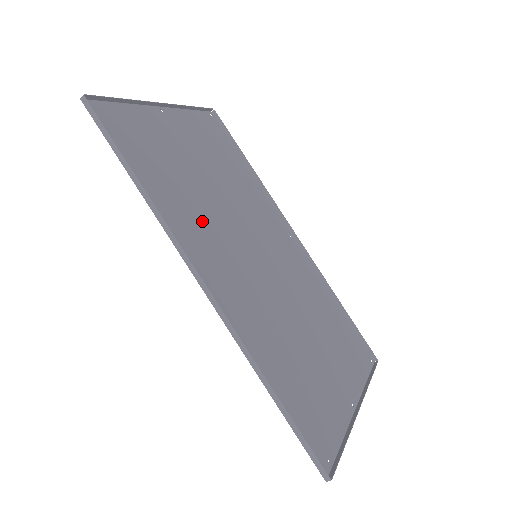
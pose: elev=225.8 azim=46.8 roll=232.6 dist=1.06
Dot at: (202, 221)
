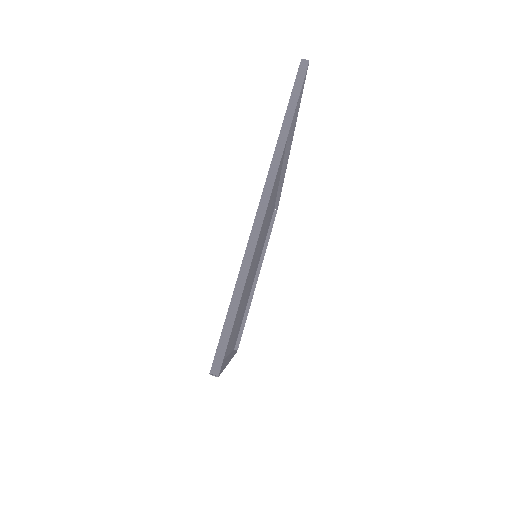
Dot at: occluded
